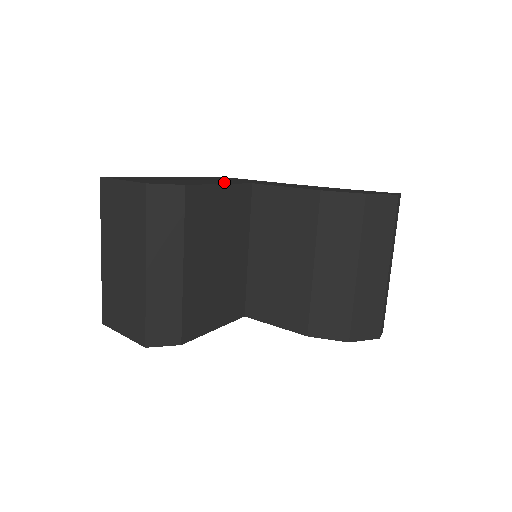
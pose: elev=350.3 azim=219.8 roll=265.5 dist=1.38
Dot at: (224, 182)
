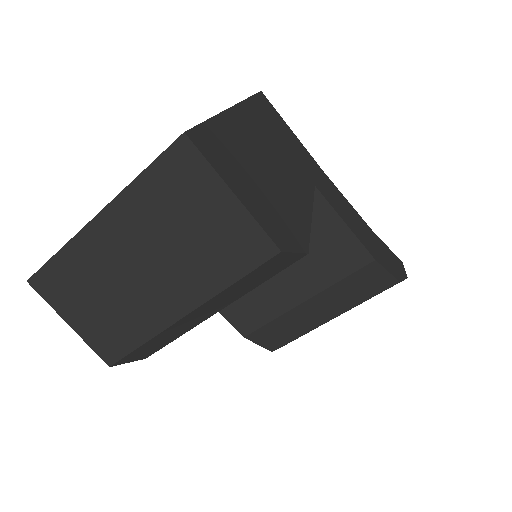
Dot at: (301, 186)
